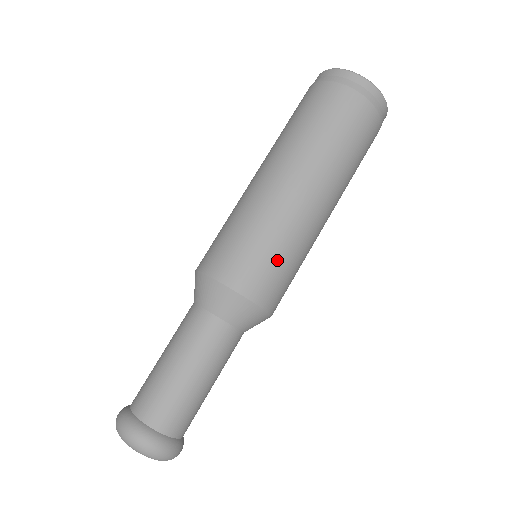
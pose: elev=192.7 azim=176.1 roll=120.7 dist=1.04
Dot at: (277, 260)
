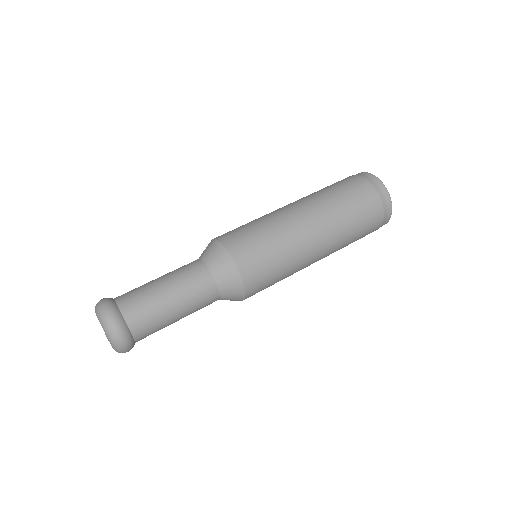
Dot at: (275, 280)
